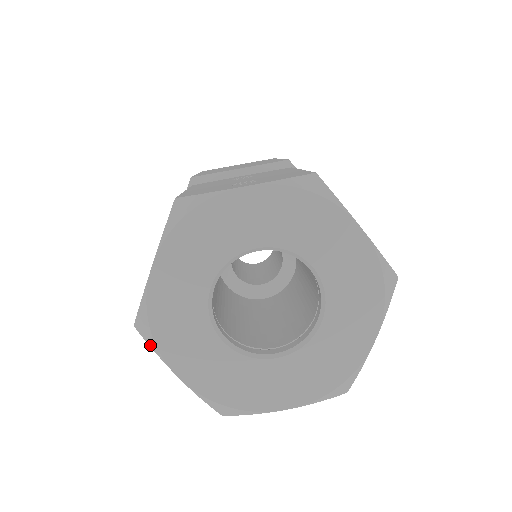
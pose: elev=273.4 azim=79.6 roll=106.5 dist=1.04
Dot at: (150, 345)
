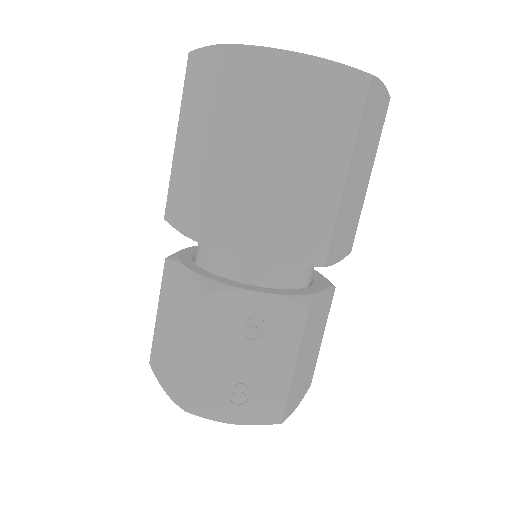
Dot at: occluded
